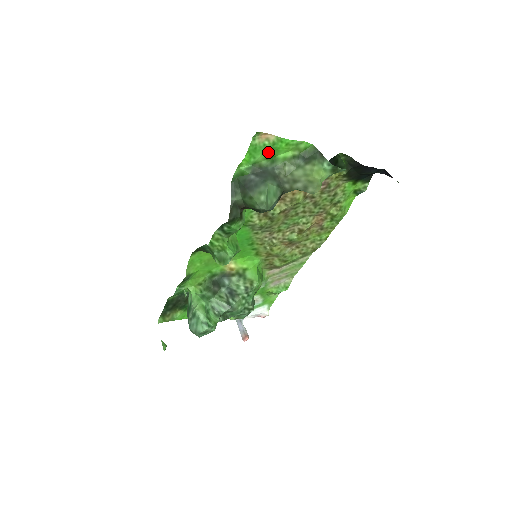
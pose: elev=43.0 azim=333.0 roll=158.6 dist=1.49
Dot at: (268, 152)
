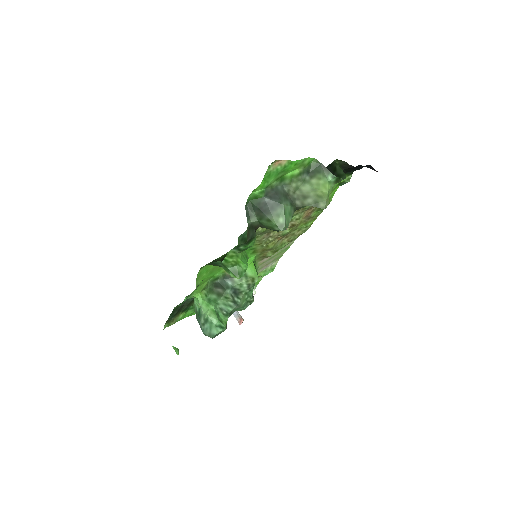
Dot at: (279, 174)
